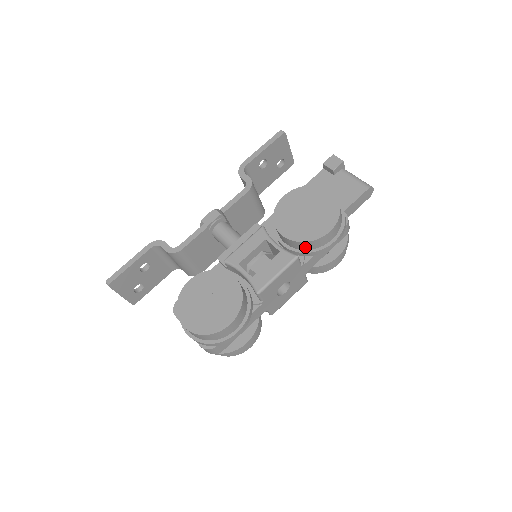
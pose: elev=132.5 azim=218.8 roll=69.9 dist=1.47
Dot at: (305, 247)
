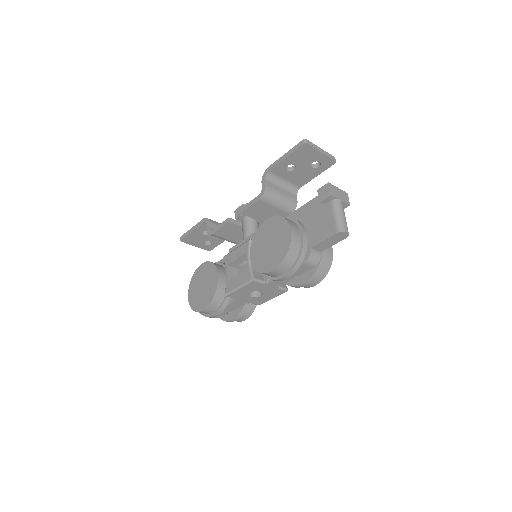
Dot at: occluded
